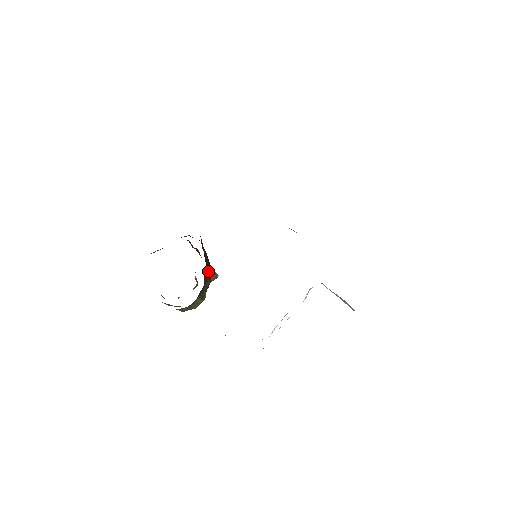
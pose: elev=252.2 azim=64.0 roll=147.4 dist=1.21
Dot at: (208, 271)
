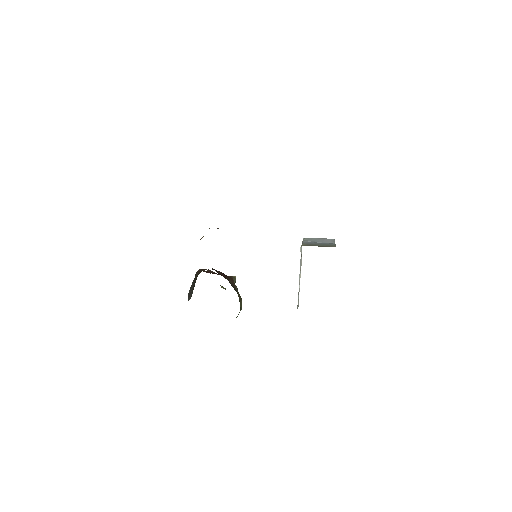
Dot at: (231, 282)
